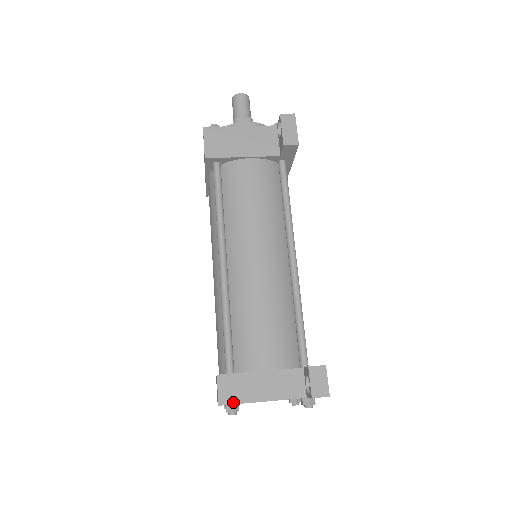
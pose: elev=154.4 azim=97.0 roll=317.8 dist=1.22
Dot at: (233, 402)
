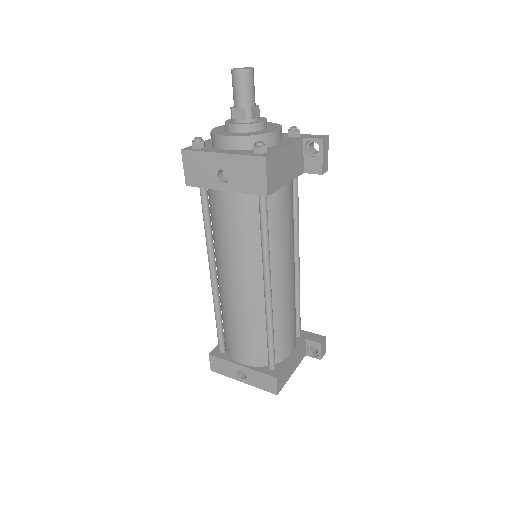
Dot at: (282, 387)
